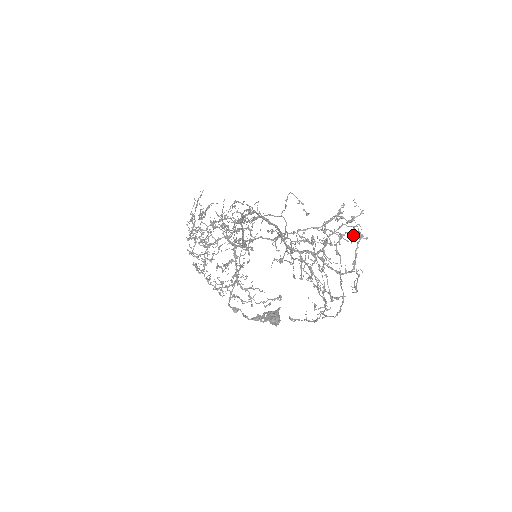
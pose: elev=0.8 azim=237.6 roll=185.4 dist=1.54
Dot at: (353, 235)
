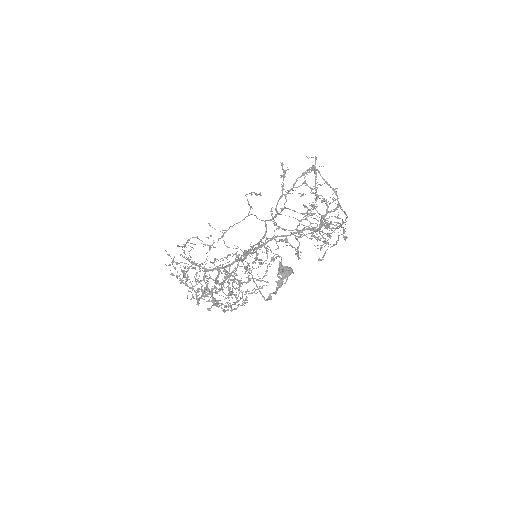
Dot at: (307, 174)
